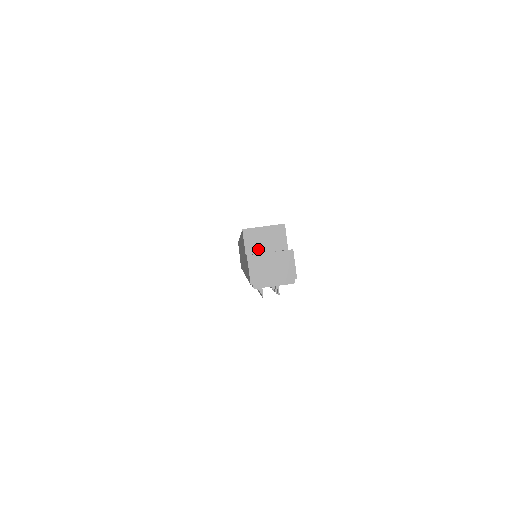
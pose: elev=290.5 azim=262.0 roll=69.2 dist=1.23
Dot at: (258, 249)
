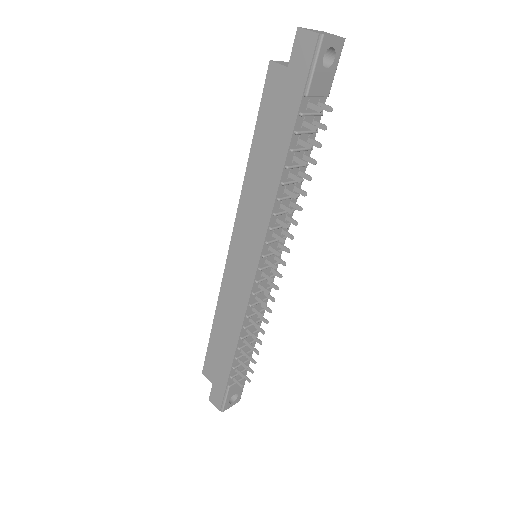
Dot at: occluded
